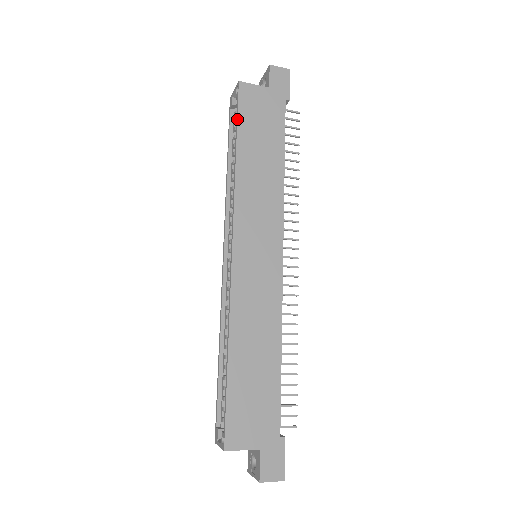
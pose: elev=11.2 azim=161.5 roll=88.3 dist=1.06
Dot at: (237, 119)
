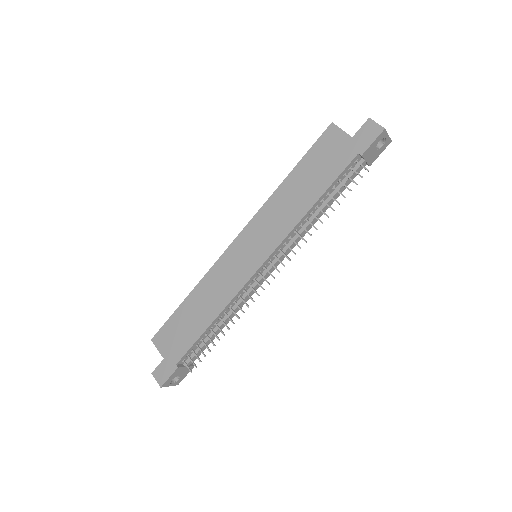
Dot at: (307, 151)
